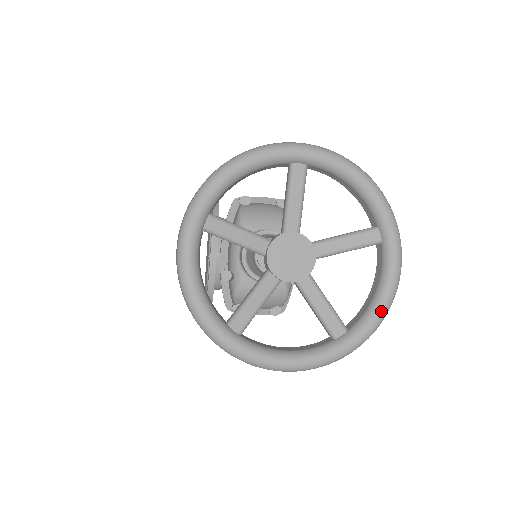
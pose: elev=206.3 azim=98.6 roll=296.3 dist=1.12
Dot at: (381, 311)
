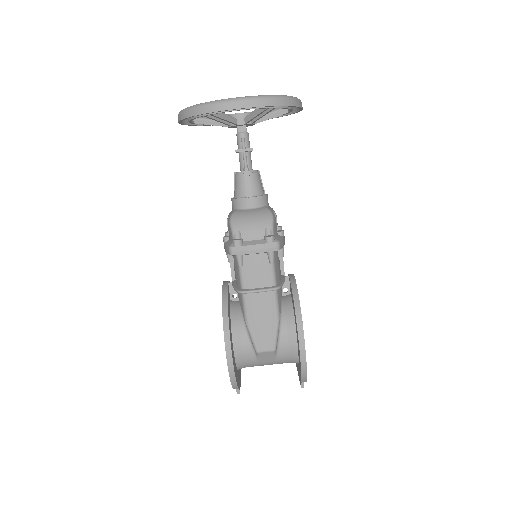
Dot at: occluded
